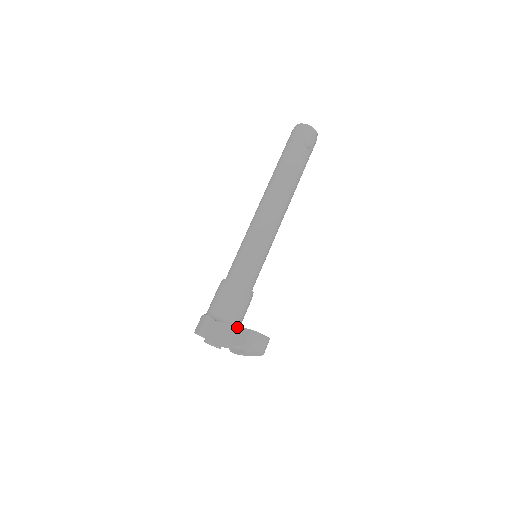
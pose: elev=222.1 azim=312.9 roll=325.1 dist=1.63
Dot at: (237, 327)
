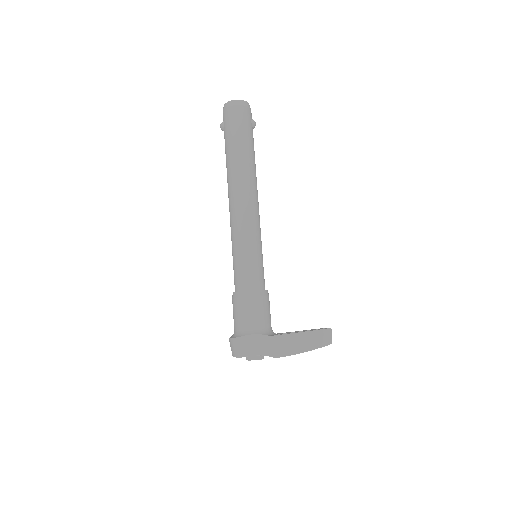
Dot at: (306, 332)
